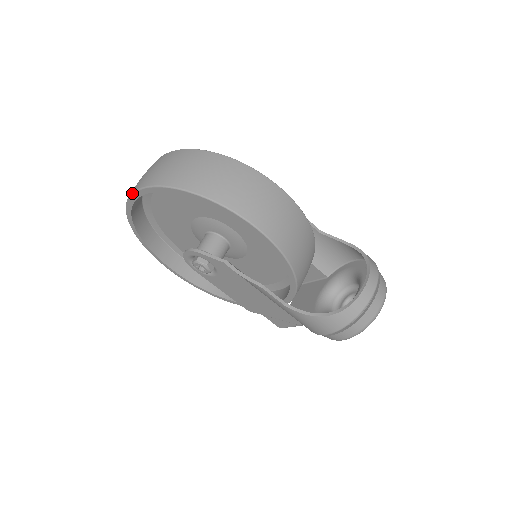
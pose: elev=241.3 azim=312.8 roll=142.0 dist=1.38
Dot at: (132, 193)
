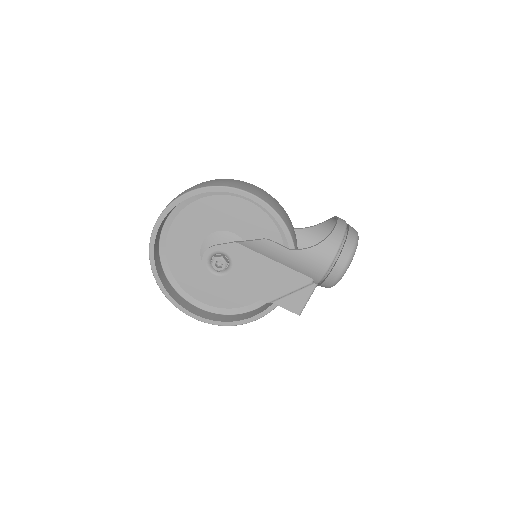
Dot at: (154, 225)
